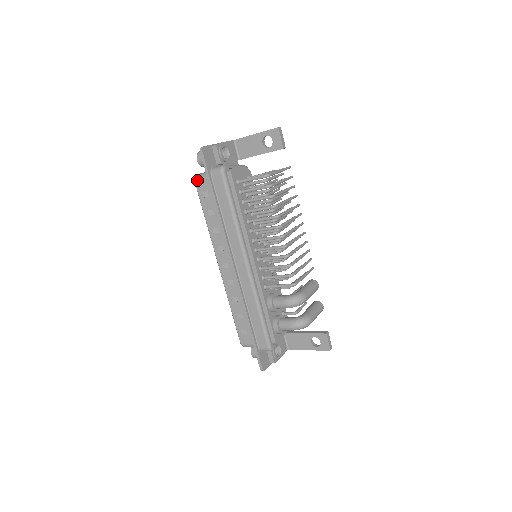
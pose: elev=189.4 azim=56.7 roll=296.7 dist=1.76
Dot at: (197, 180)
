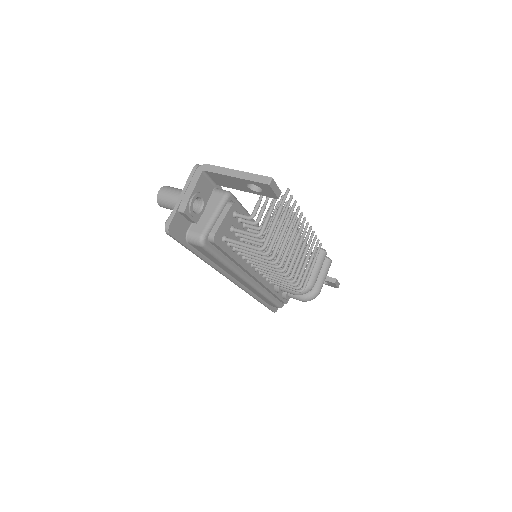
Dot at: occluded
